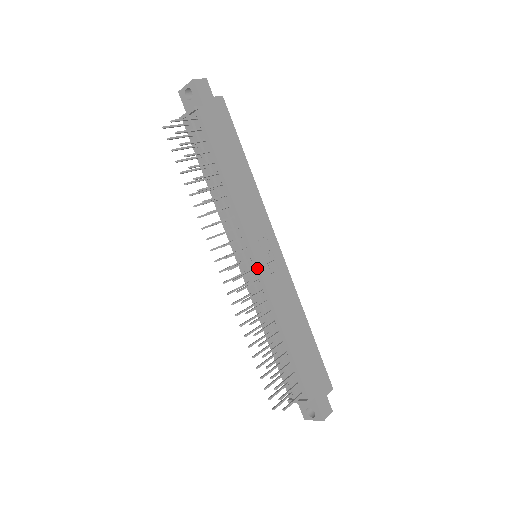
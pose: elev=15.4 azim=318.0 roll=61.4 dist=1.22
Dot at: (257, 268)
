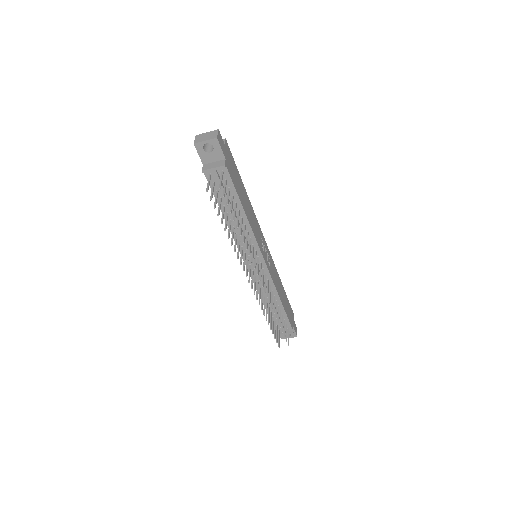
Dot at: (266, 268)
